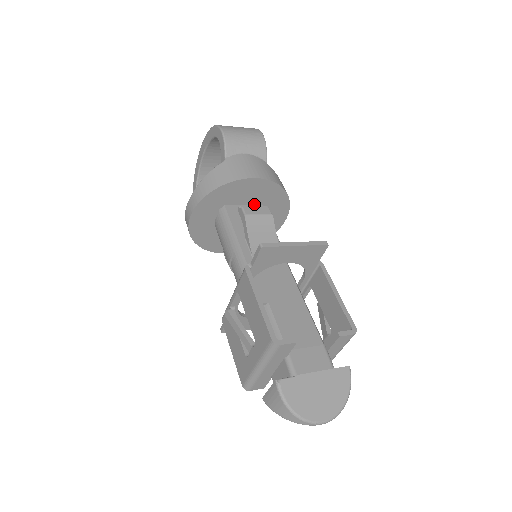
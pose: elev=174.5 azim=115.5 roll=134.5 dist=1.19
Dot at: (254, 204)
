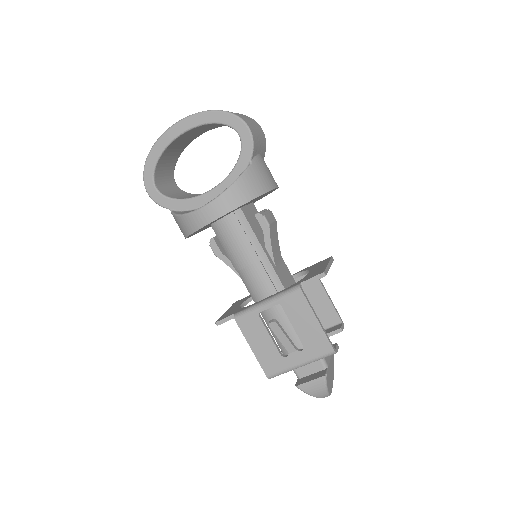
Dot at: (251, 202)
